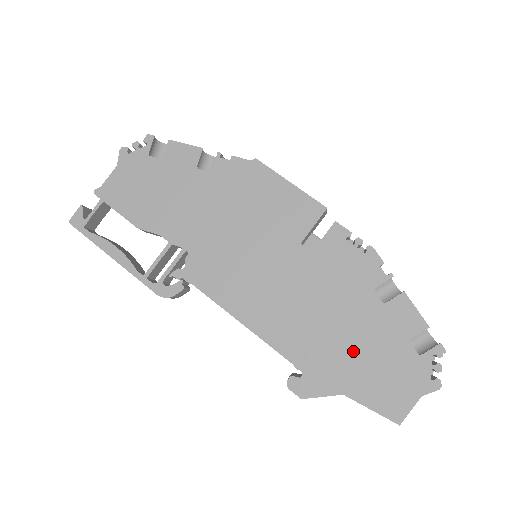
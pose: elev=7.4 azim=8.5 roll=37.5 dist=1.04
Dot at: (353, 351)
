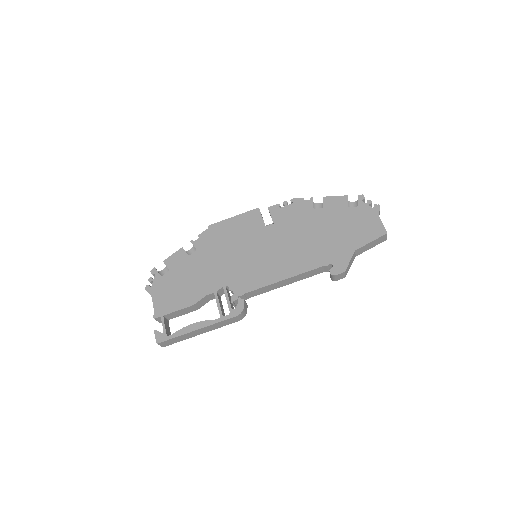
Dot at: (336, 234)
